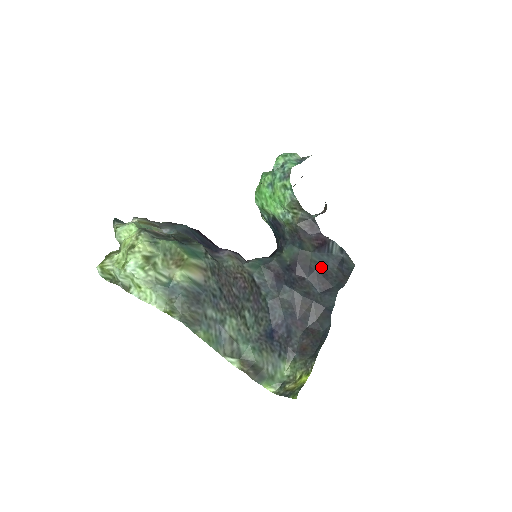
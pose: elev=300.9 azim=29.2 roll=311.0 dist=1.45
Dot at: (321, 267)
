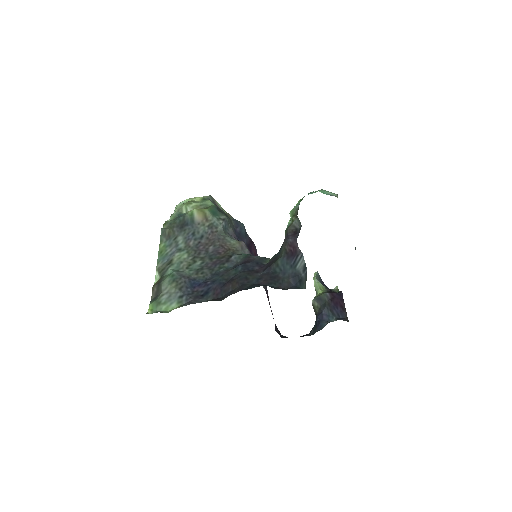
Dot at: (278, 272)
